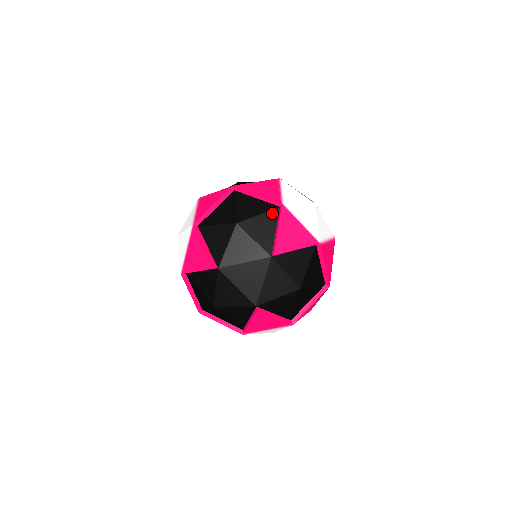
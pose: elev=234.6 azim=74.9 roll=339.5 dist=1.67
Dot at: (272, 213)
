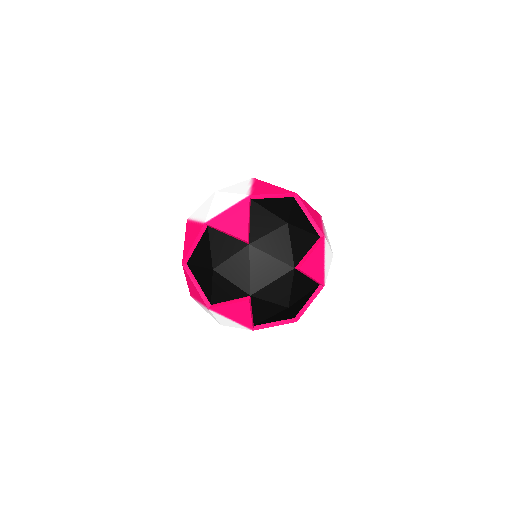
Dot at: (313, 237)
